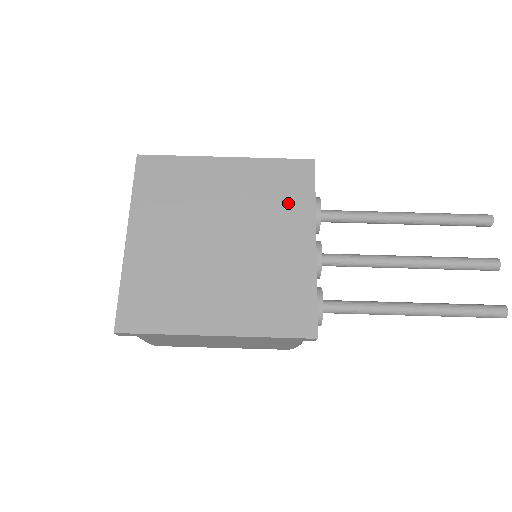
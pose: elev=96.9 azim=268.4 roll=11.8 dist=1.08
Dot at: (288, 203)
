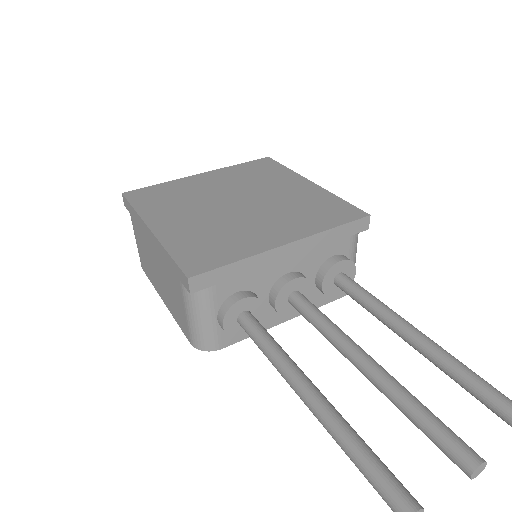
Dot at: (309, 218)
